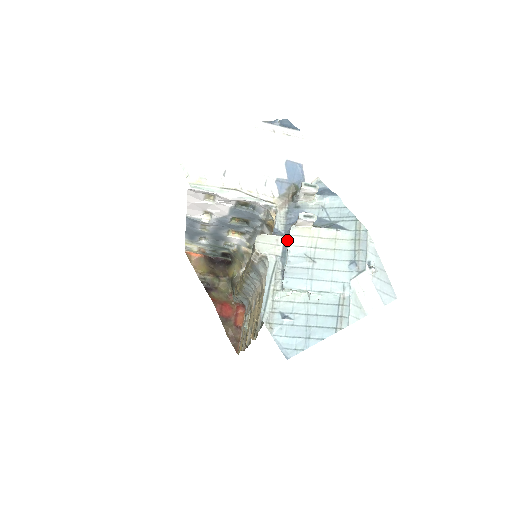
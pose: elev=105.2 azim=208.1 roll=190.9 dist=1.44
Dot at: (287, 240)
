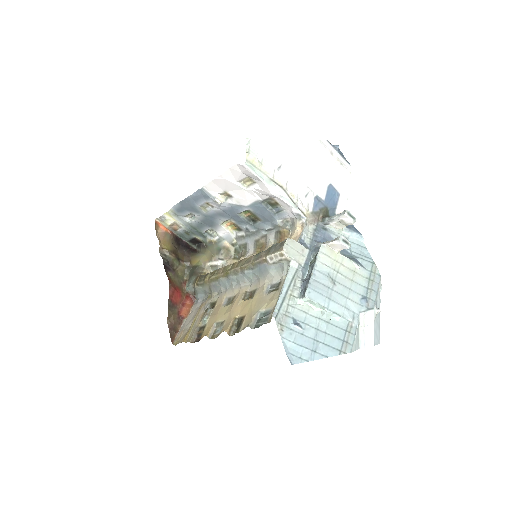
Dot at: (312, 254)
